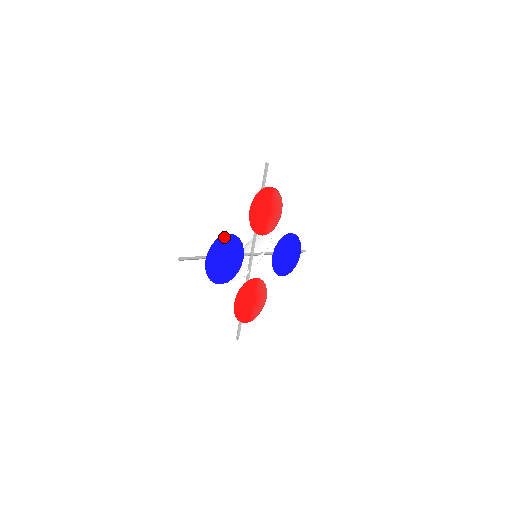
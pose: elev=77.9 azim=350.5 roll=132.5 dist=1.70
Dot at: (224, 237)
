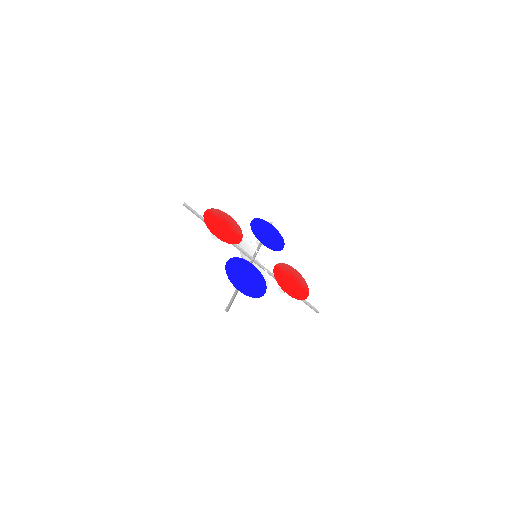
Dot at: (227, 267)
